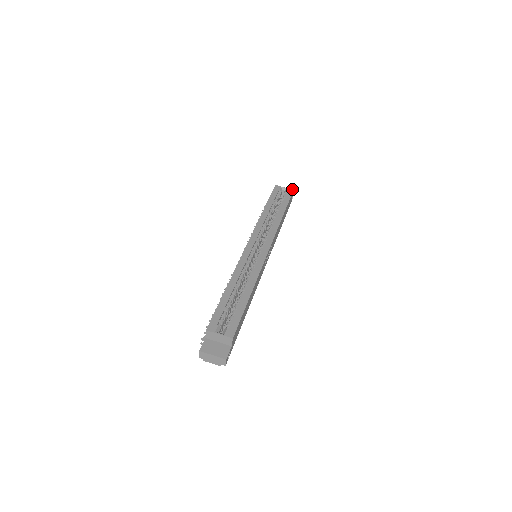
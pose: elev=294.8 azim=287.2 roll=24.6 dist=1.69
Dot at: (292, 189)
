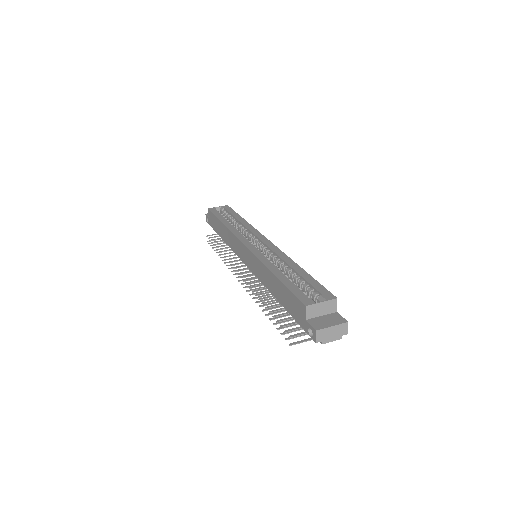
Dot at: (226, 205)
